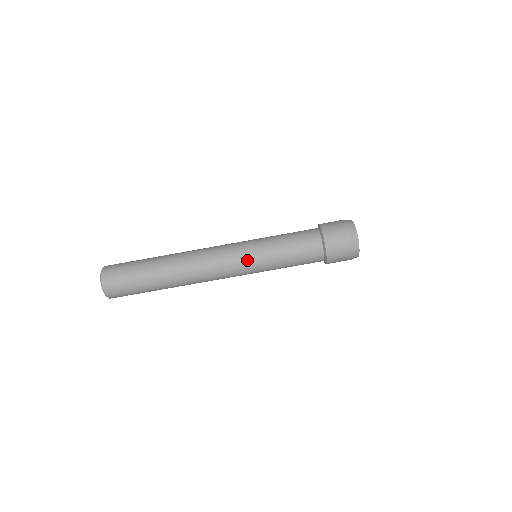
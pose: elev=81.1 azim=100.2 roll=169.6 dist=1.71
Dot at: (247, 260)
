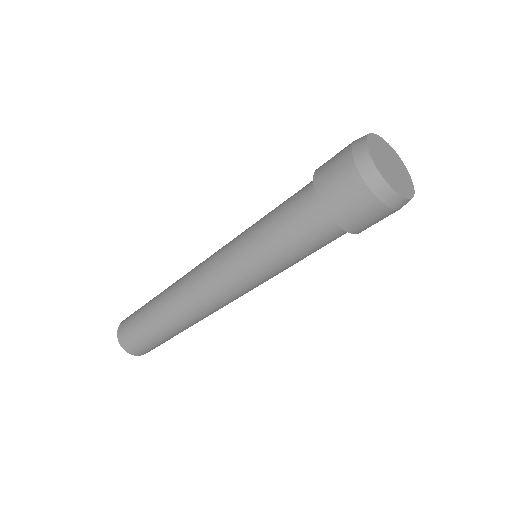
Dot at: (252, 286)
